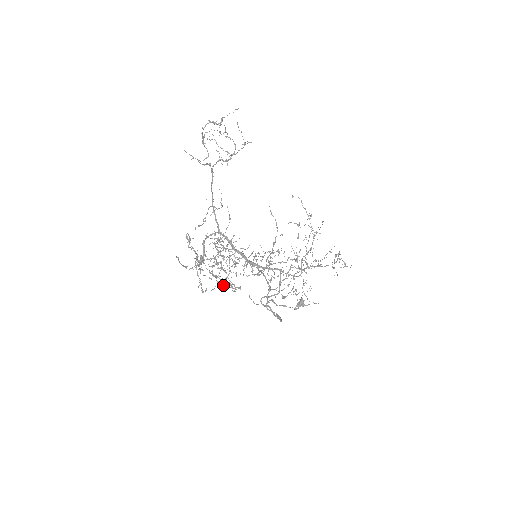
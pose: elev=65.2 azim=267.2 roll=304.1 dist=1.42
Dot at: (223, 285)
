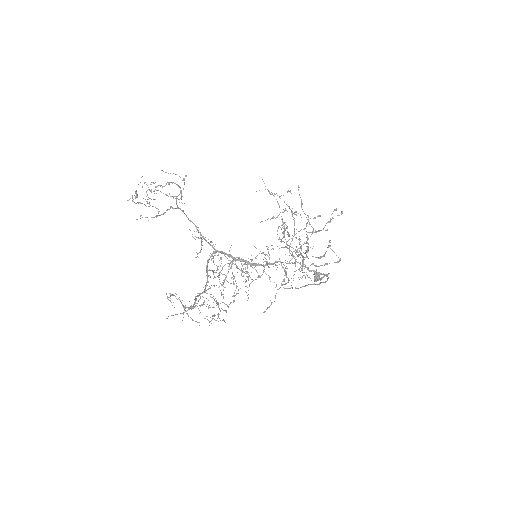
Dot at: occluded
